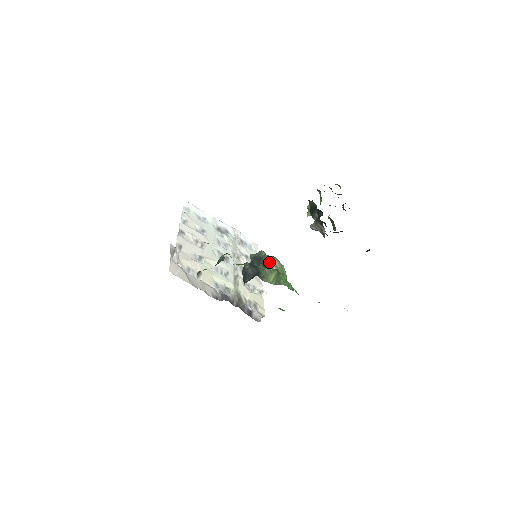
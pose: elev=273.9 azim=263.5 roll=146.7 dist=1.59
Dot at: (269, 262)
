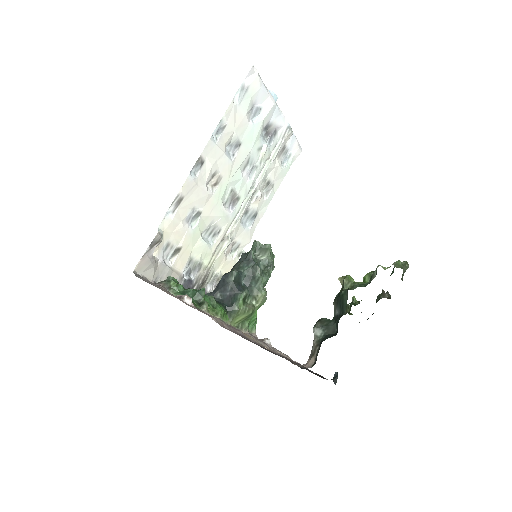
Dot at: (256, 290)
